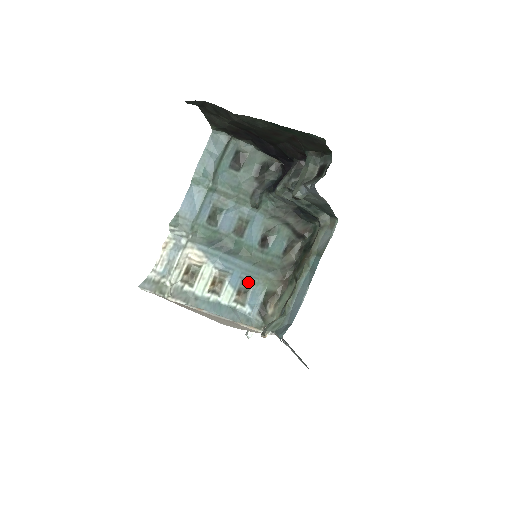
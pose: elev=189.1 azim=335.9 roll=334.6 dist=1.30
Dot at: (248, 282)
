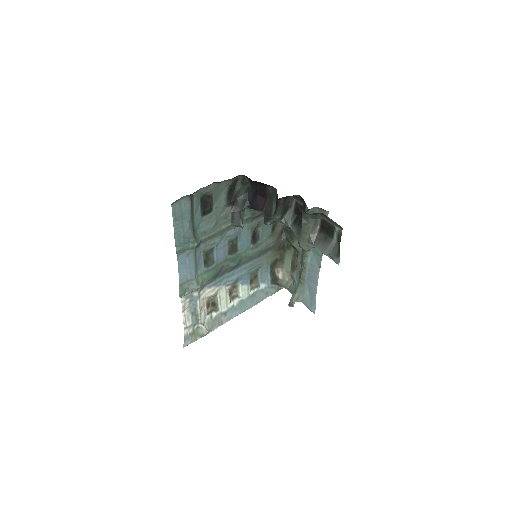
Dot at: (255, 271)
